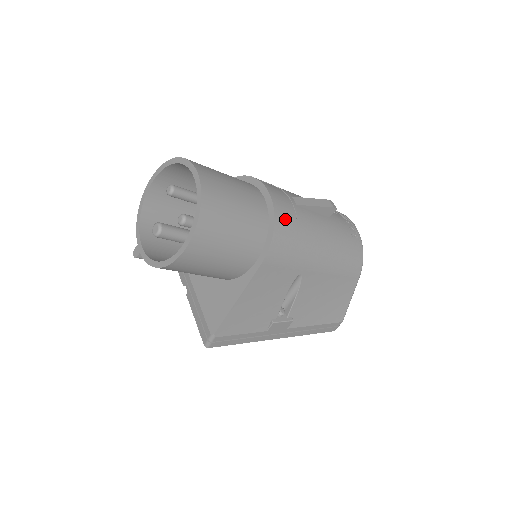
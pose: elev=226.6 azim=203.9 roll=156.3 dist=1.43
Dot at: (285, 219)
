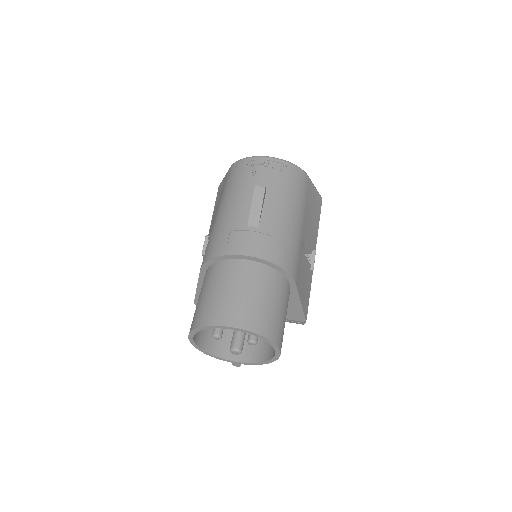
Dot at: (274, 251)
